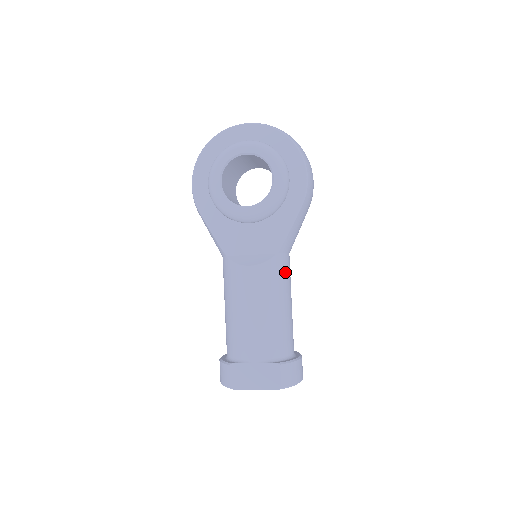
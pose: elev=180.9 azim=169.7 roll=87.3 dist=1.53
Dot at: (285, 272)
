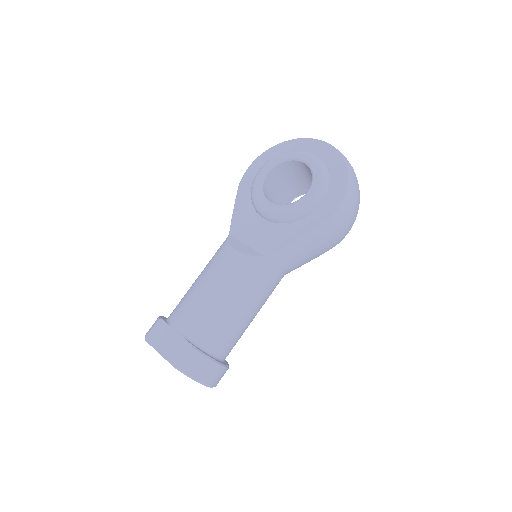
Dot at: (263, 279)
